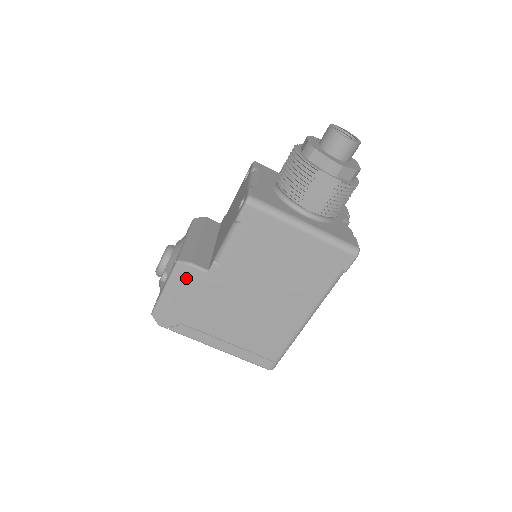
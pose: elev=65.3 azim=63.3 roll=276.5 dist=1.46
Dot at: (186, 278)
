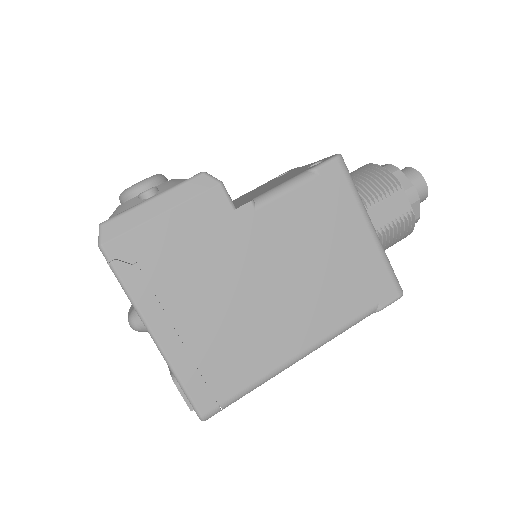
Dot at: (202, 199)
